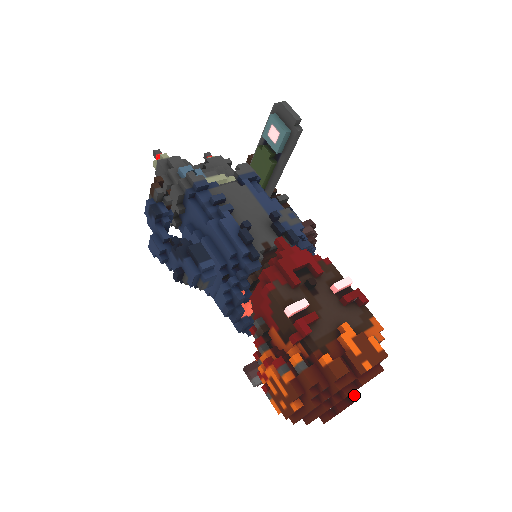
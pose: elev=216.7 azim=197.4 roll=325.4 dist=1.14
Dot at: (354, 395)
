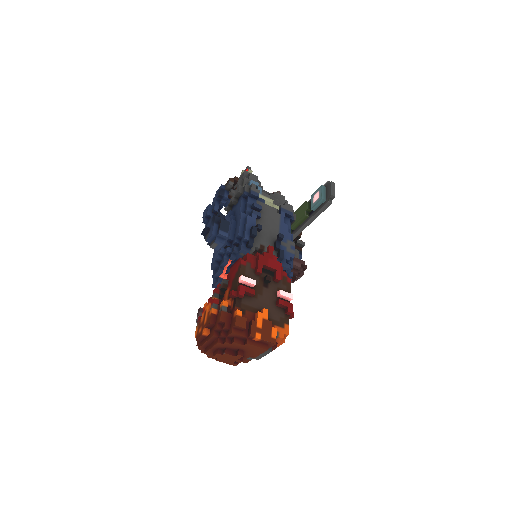
Dot at: (240, 351)
